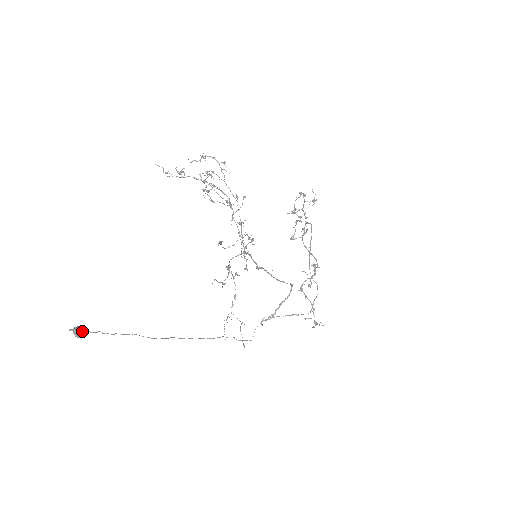
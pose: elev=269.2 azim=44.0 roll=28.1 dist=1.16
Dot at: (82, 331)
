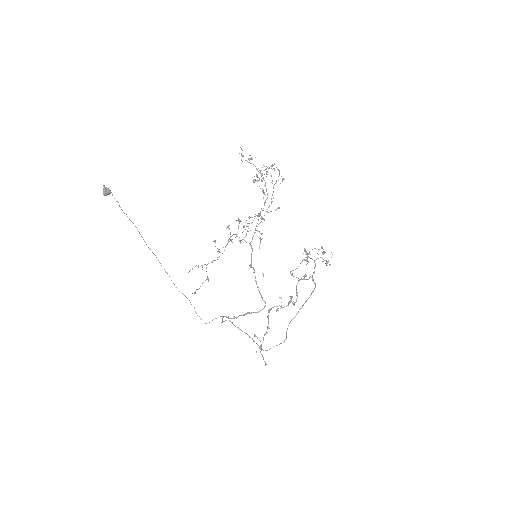
Dot at: (109, 192)
